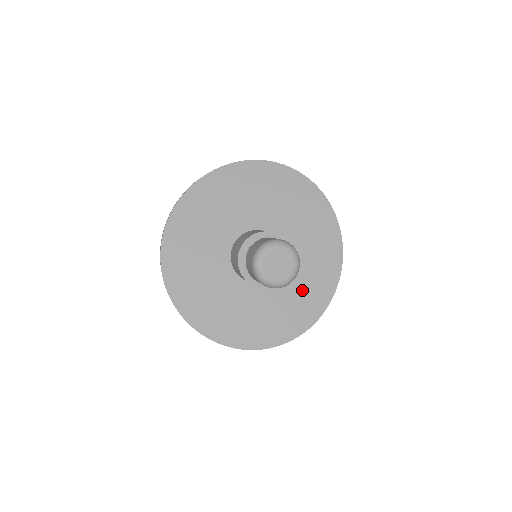
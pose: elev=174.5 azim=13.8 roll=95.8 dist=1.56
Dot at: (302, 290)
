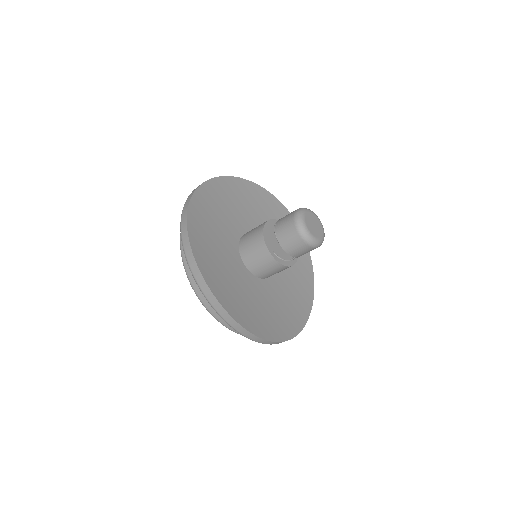
Dot at: (268, 310)
